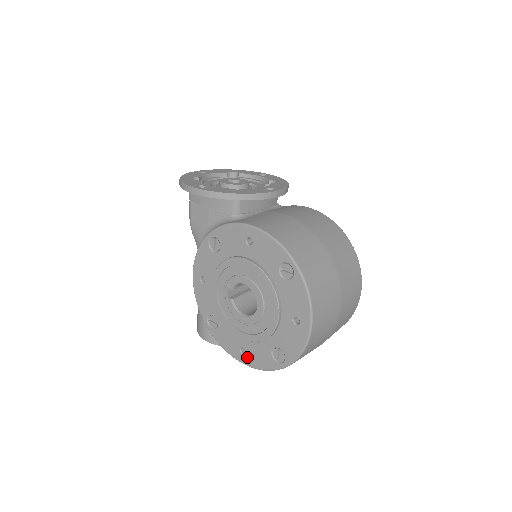
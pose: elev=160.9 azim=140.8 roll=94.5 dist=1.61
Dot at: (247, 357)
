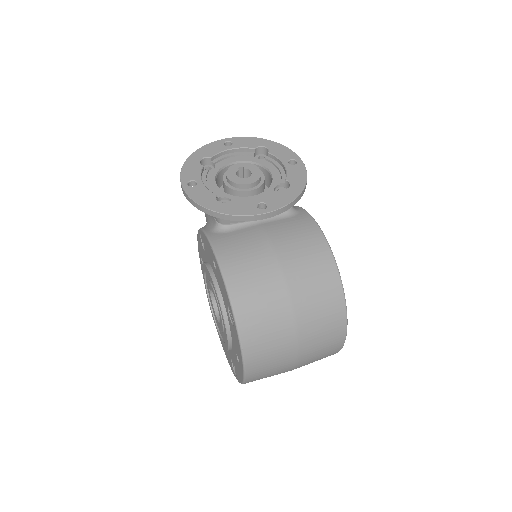
Dot at: occluded
